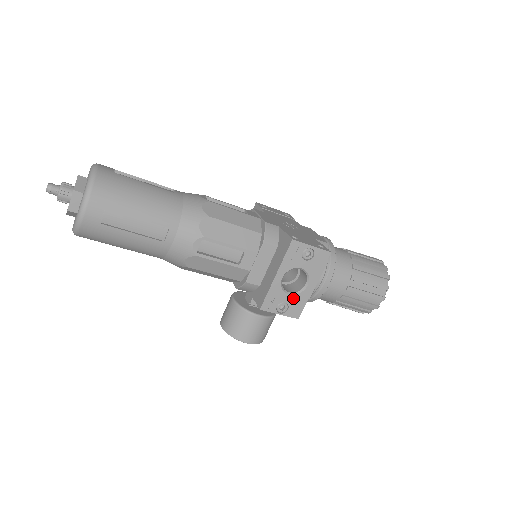
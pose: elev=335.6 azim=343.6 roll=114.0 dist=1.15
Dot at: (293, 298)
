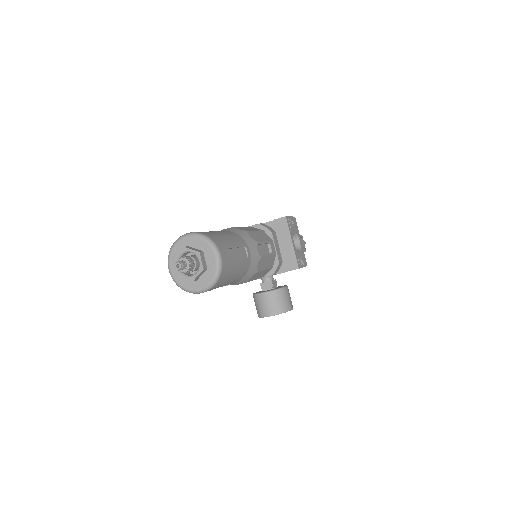
Dot at: (301, 253)
